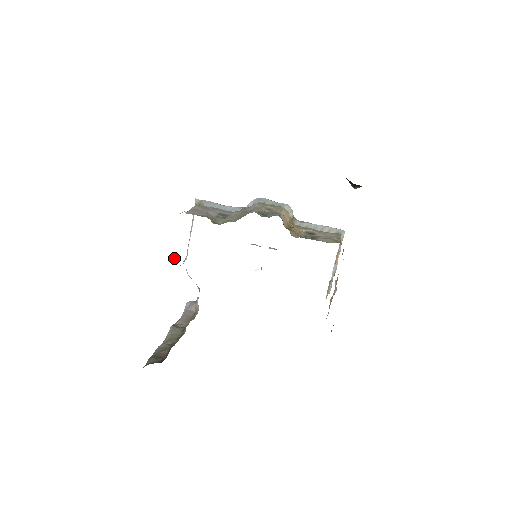
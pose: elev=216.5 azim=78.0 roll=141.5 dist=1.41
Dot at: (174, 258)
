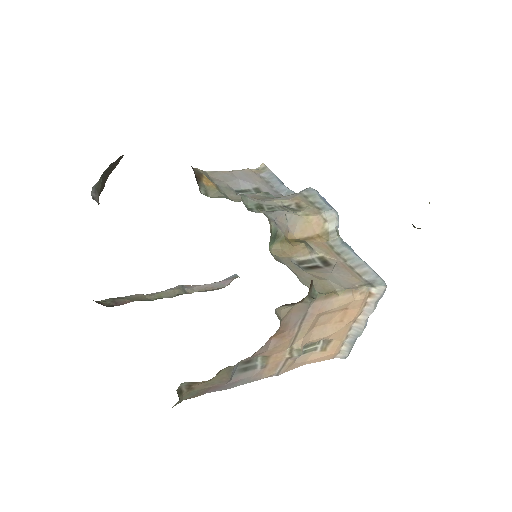
Dot at: occluded
